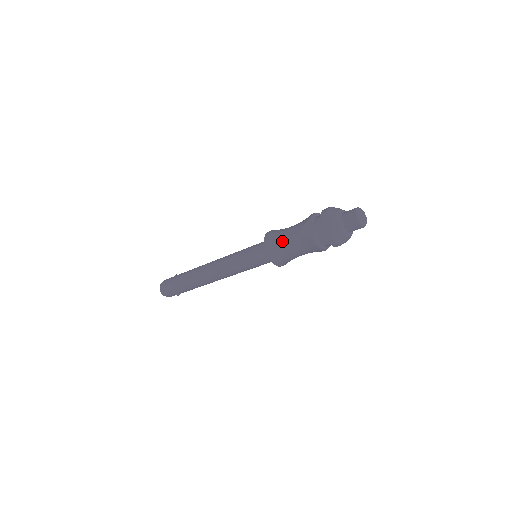
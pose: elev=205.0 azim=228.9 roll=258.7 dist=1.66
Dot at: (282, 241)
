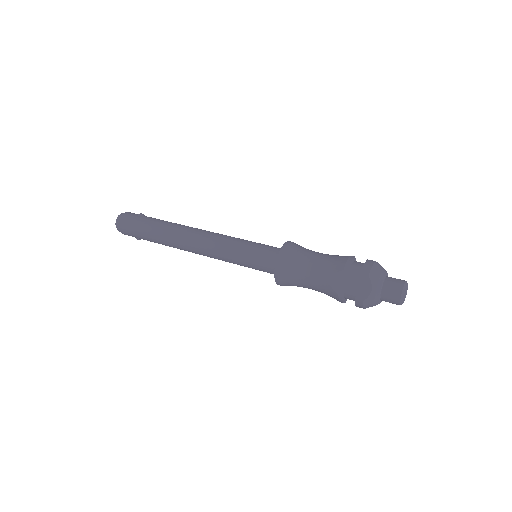
Dot at: (300, 272)
